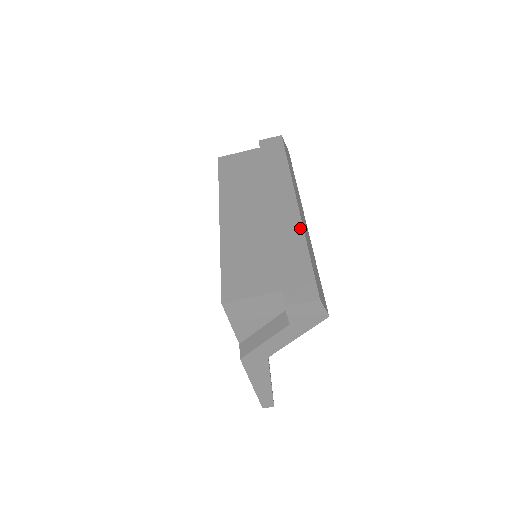
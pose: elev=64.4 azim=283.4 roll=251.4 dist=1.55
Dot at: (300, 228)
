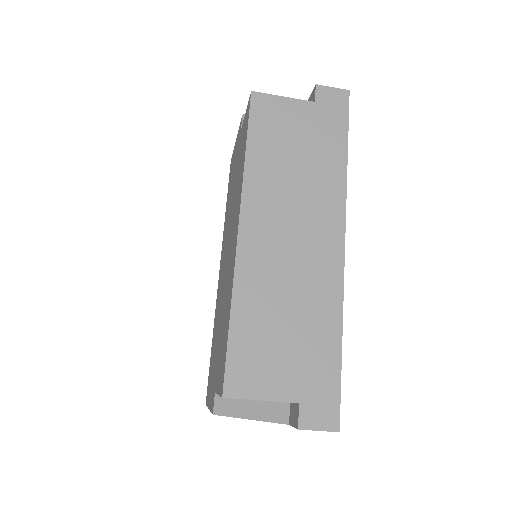
Dot at: (340, 302)
